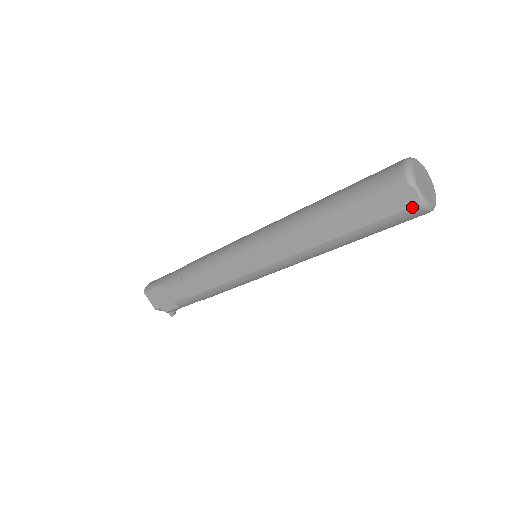
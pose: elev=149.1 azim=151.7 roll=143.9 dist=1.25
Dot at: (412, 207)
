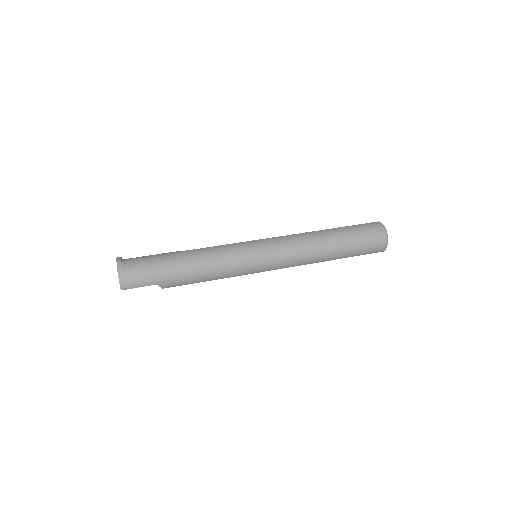
Dot at: occluded
